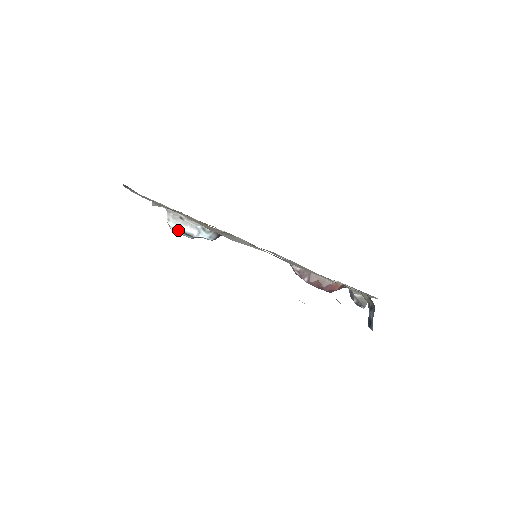
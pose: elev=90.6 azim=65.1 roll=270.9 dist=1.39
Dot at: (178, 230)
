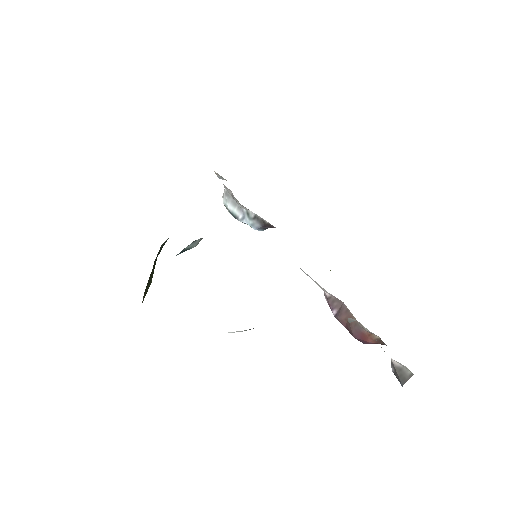
Dot at: (228, 209)
